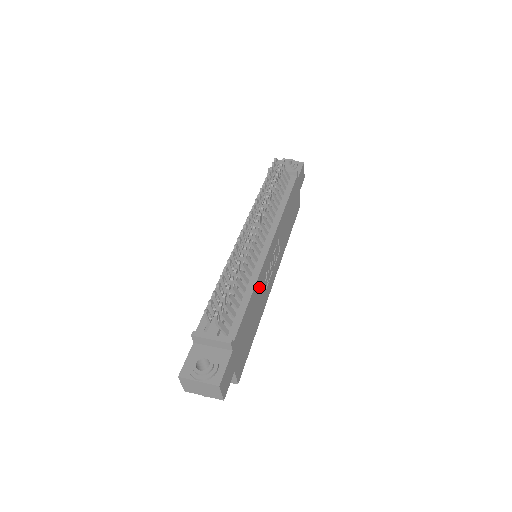
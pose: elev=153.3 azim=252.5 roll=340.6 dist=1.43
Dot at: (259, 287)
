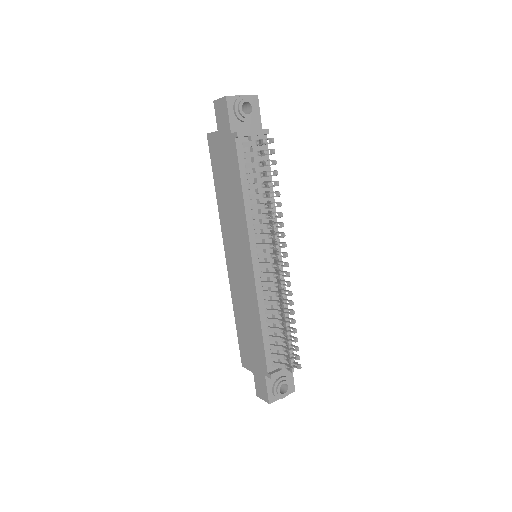
Dot at: occluded
